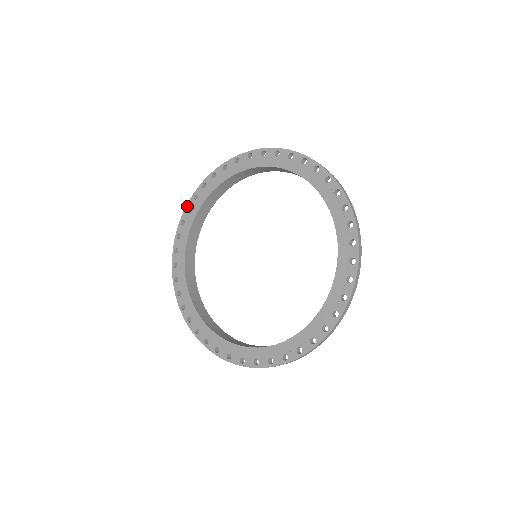
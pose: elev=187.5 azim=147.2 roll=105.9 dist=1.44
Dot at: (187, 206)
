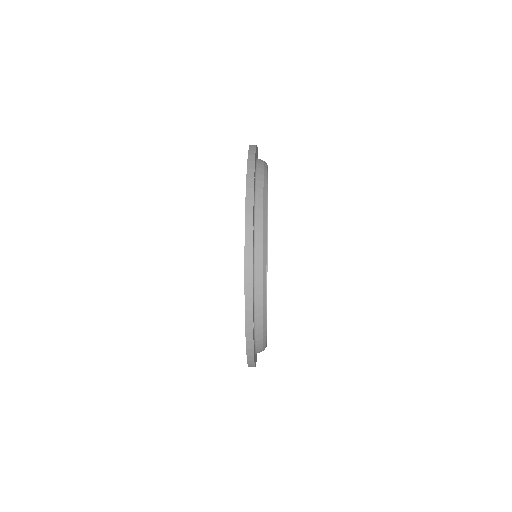
Dot at: occluded
